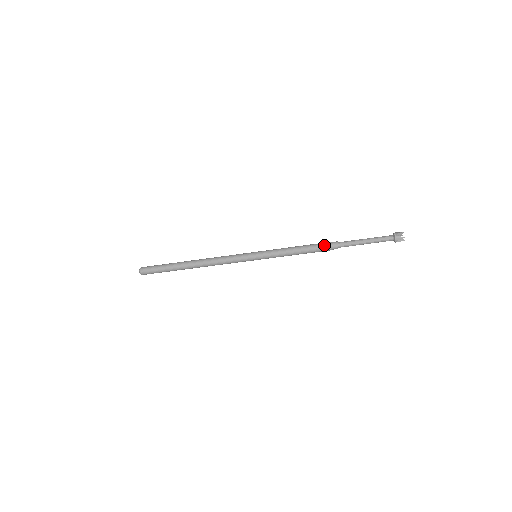
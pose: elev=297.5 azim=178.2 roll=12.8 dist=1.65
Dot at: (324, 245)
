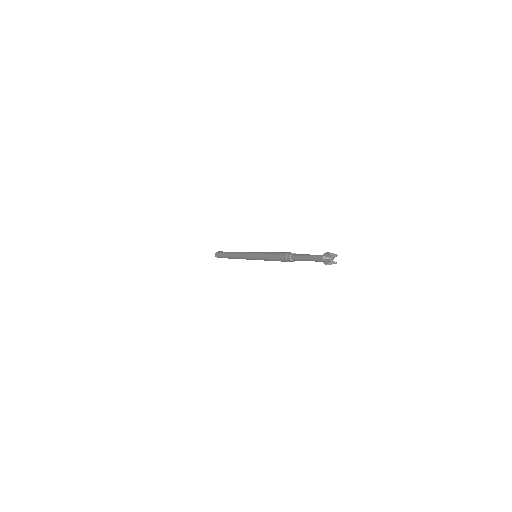
Dot at: (282, 257)
